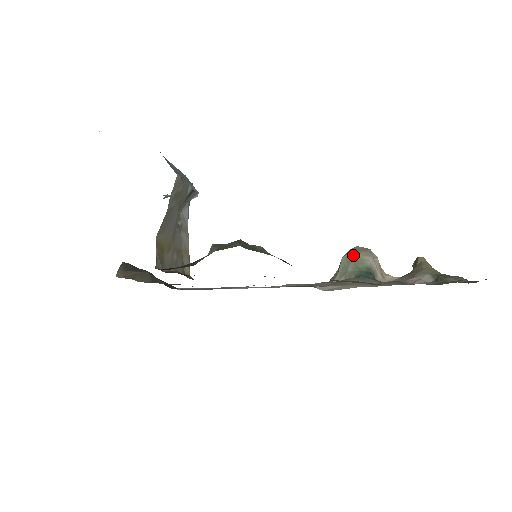
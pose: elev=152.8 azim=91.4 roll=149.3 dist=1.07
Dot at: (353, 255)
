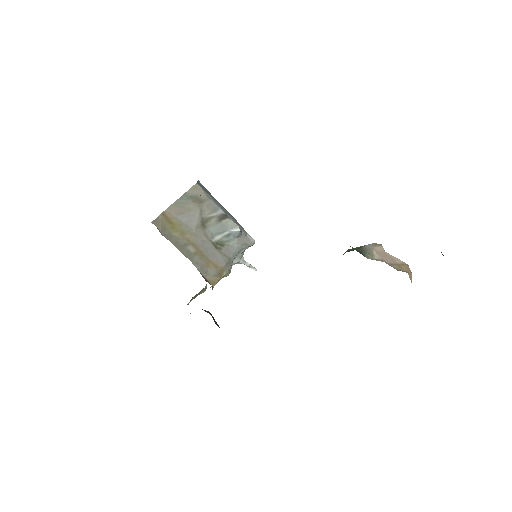
Dot at: occluded
